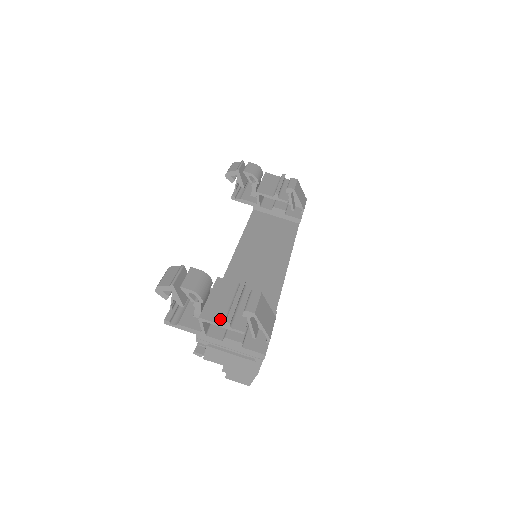
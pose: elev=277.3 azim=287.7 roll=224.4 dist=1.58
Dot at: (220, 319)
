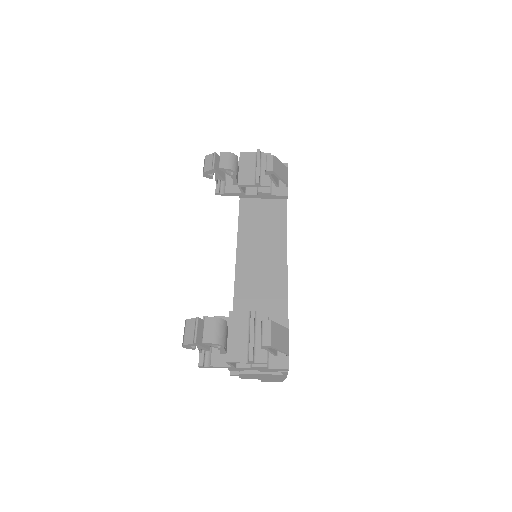
Dot at: (243, 357)
